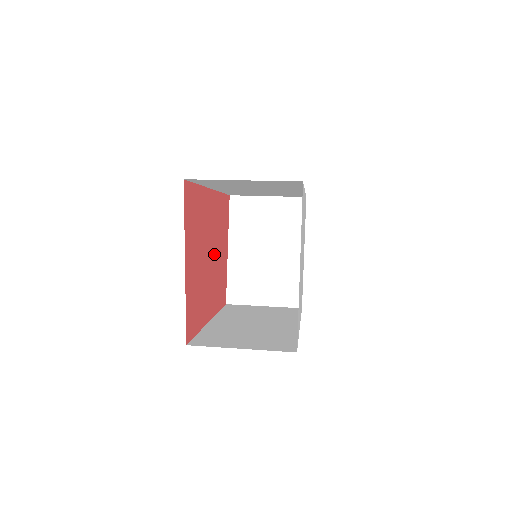
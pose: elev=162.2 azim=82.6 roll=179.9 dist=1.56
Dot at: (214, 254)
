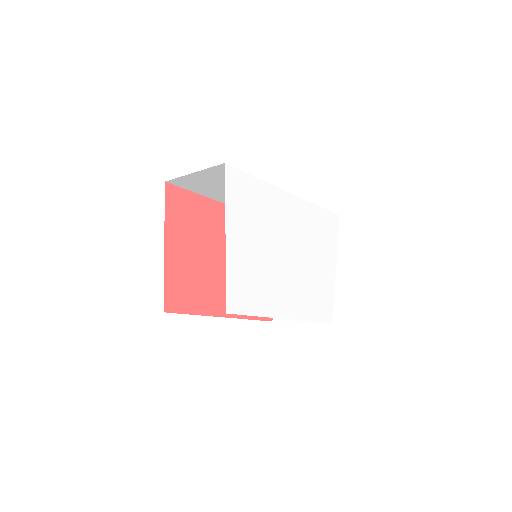
Dot at: occluded
